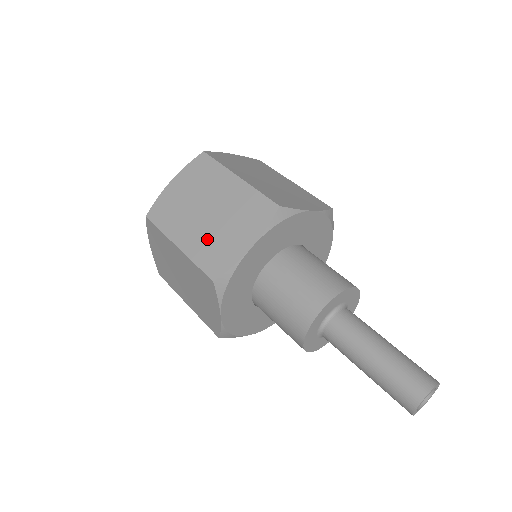
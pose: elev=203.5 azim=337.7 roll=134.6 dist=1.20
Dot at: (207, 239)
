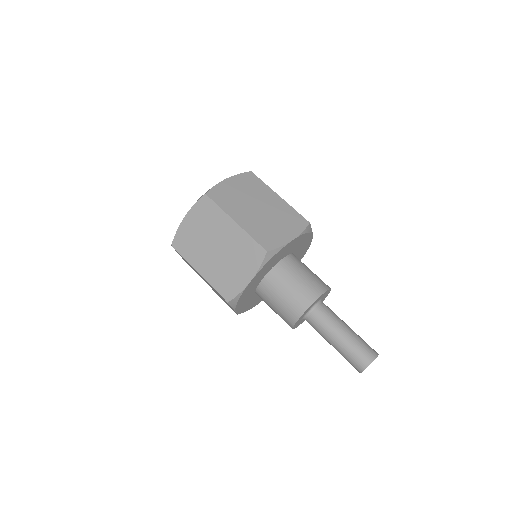
Dot at: (219, 270)
